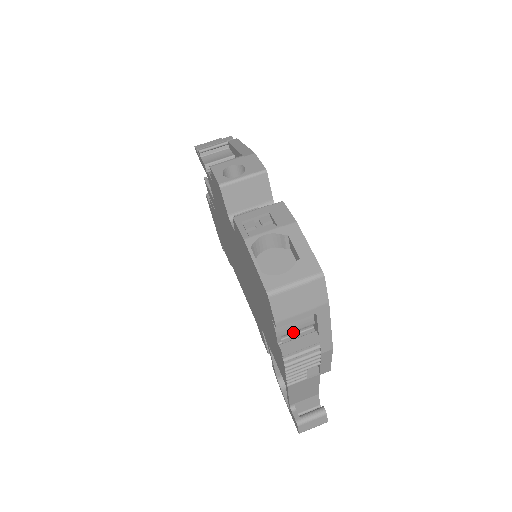
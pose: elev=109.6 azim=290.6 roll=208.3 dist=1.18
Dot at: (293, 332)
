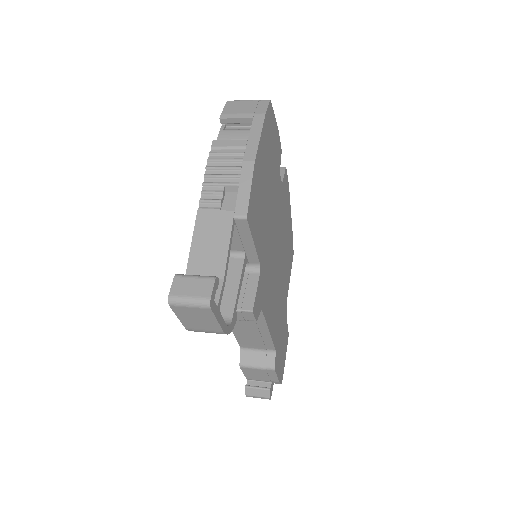
Dot at: occluded
